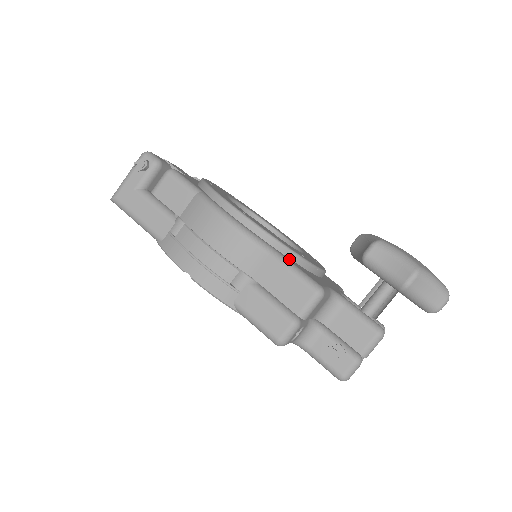
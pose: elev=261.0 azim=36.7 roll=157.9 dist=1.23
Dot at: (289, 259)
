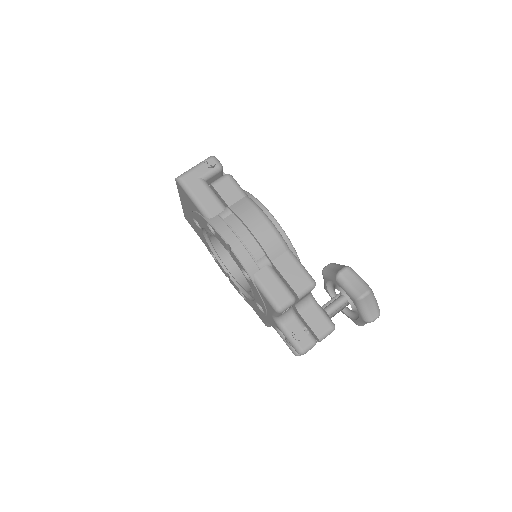
Dot at: occluded
